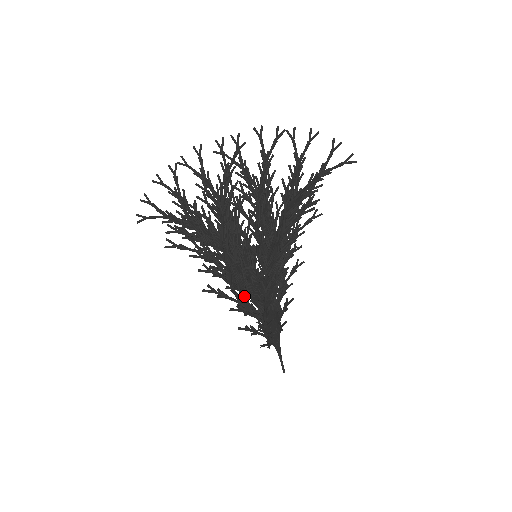
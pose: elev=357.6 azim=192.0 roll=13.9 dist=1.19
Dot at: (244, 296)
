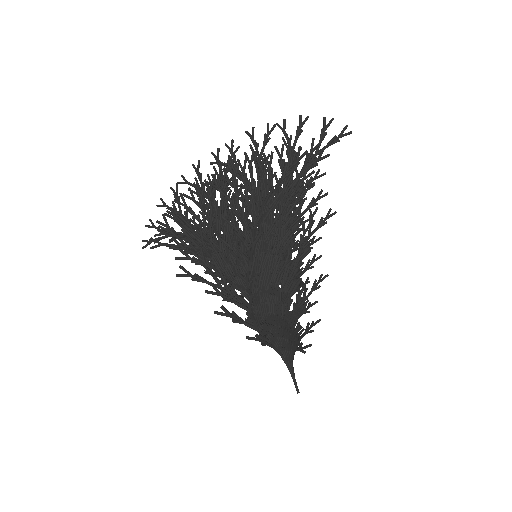
Dot at: (230, 285)
